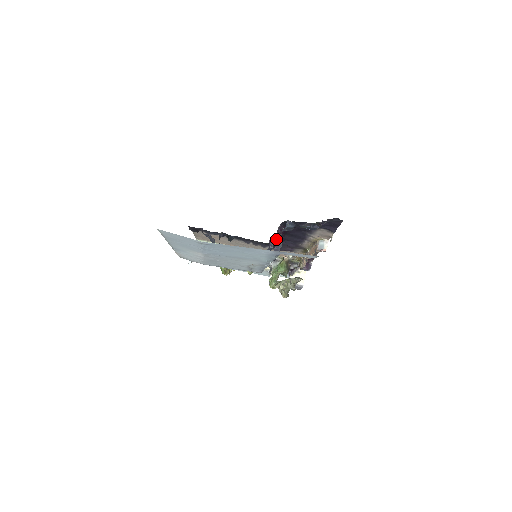
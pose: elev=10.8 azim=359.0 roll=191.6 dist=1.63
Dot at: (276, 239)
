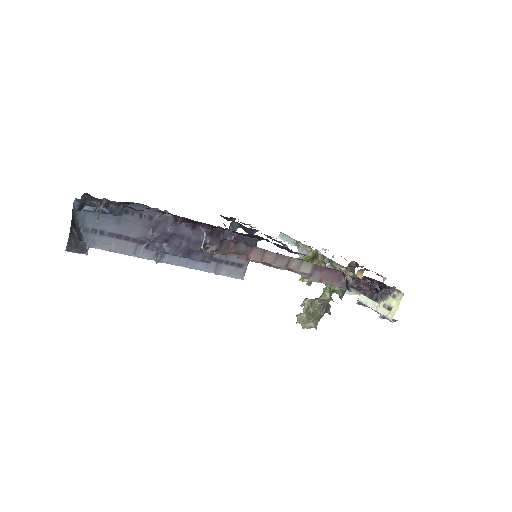
Dot at: (152, 228)
